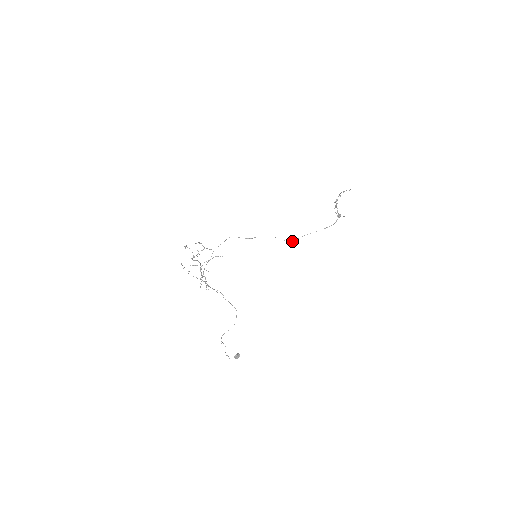
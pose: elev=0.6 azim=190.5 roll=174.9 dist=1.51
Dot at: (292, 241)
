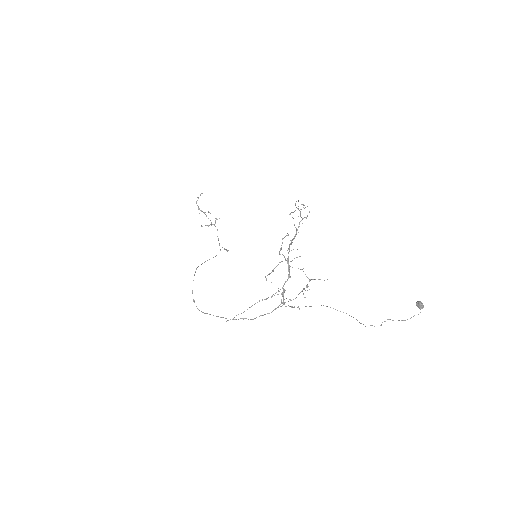
Dot at: (227, 251)
